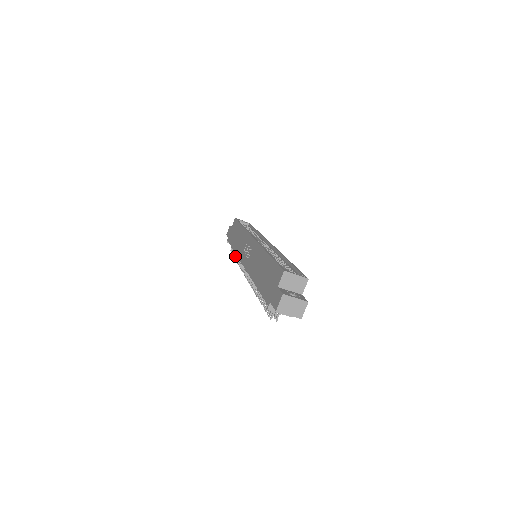
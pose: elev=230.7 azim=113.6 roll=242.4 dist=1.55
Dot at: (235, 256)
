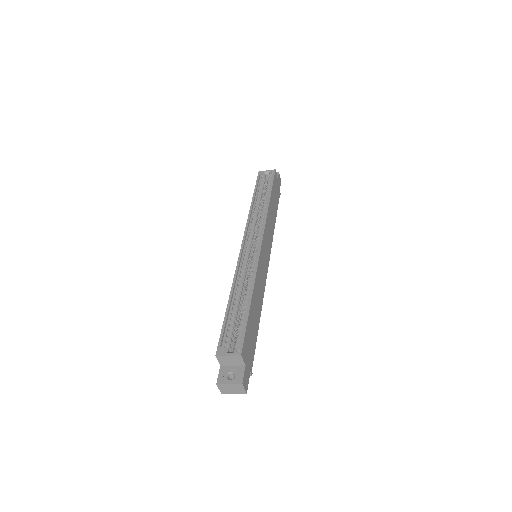
Dot at: occluded
